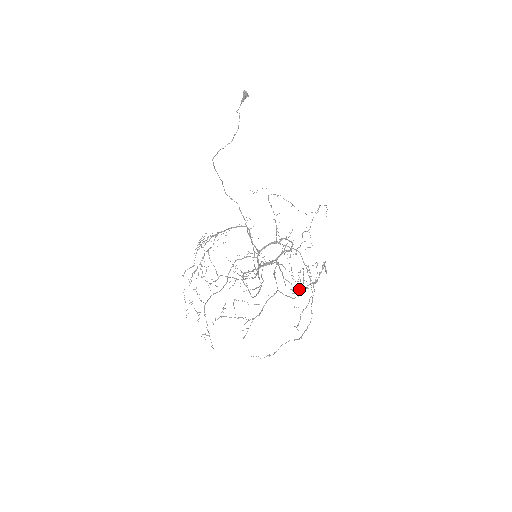
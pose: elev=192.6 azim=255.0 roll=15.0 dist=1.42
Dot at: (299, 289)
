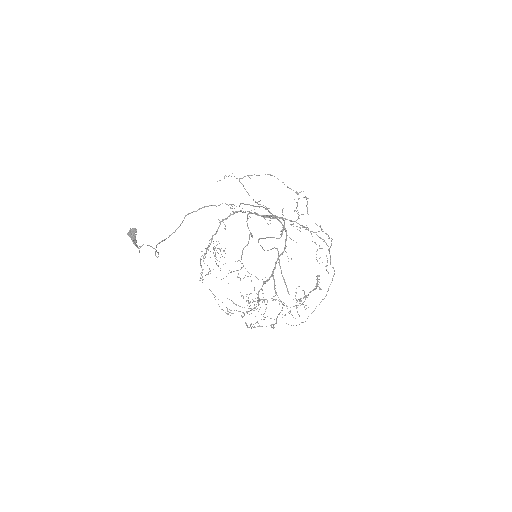
Dot at: (298, 314)
